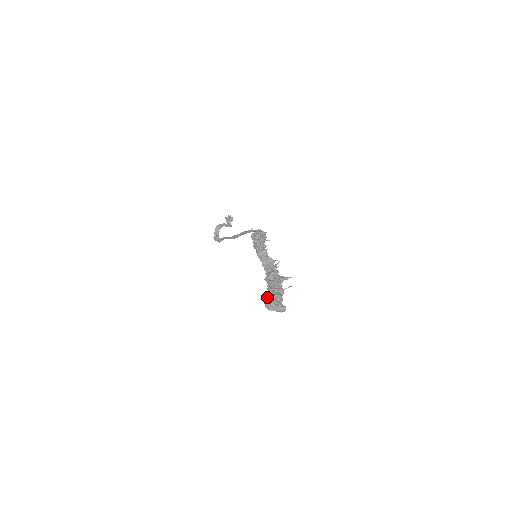
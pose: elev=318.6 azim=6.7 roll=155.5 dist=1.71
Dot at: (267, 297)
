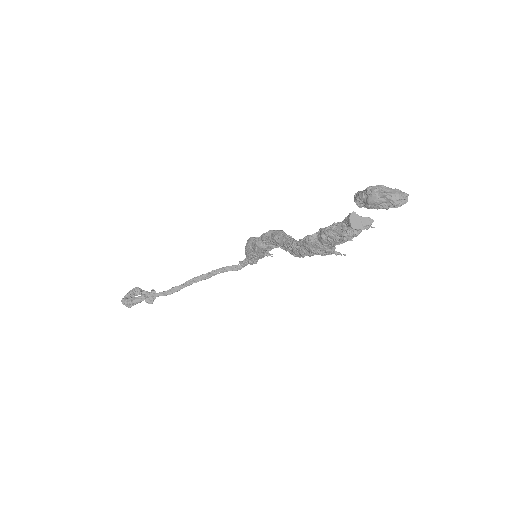
Dot at: occluded
